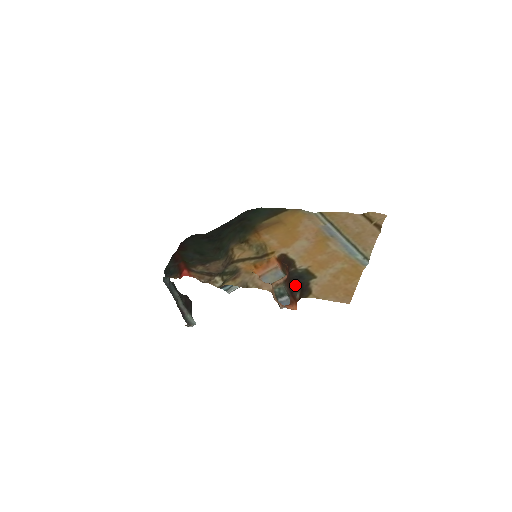
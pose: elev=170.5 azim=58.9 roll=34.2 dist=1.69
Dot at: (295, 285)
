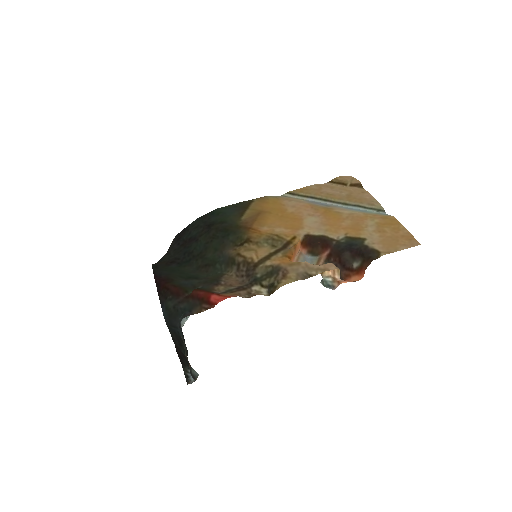
Dot at: (349, 255)
